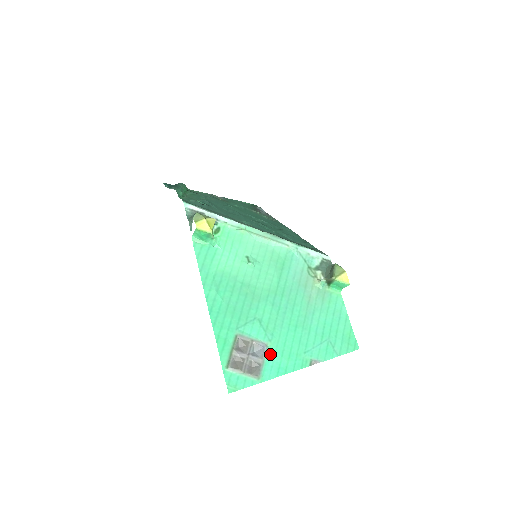
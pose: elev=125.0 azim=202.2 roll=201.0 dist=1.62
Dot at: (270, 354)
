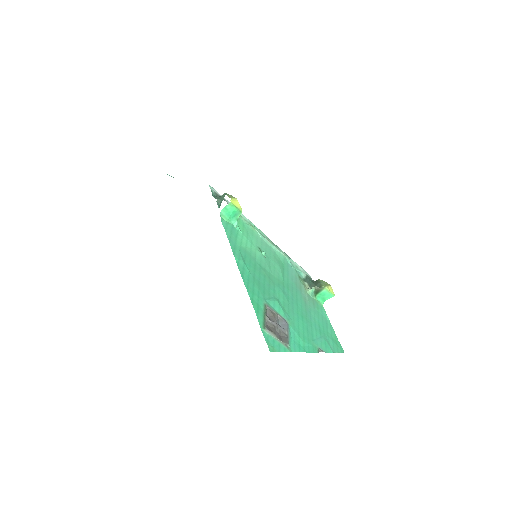
Dot at: (291, 331)
